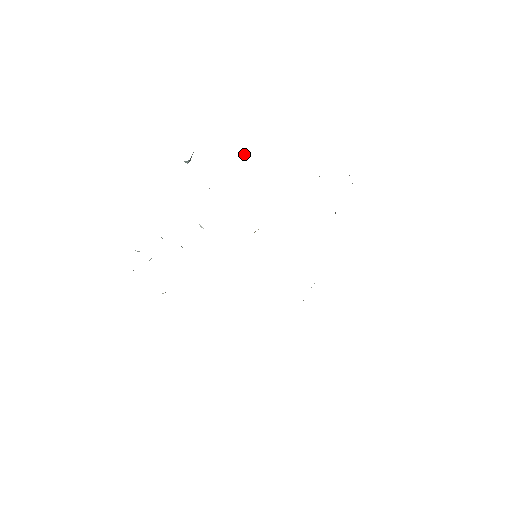
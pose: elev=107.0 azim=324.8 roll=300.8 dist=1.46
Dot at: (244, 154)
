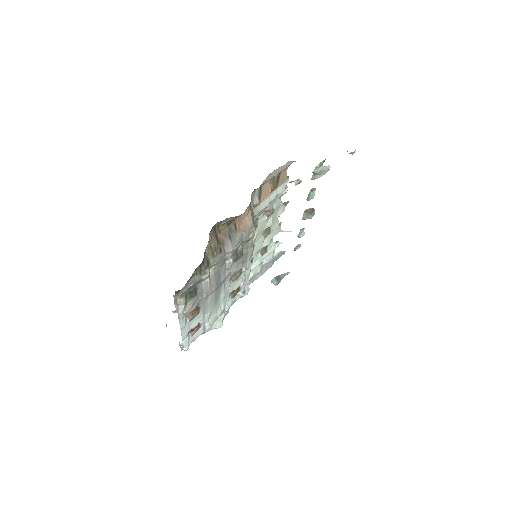
Dot at: (302, 233)
